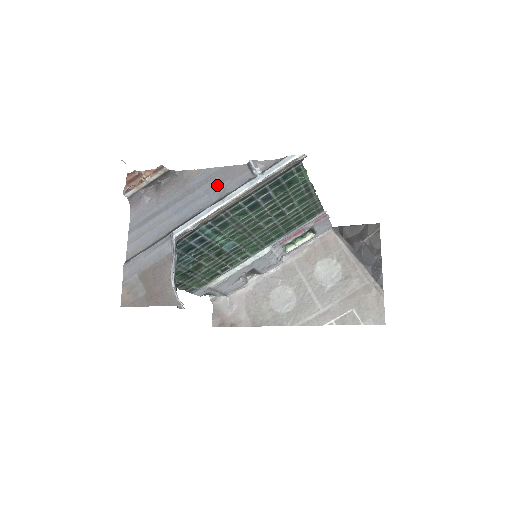
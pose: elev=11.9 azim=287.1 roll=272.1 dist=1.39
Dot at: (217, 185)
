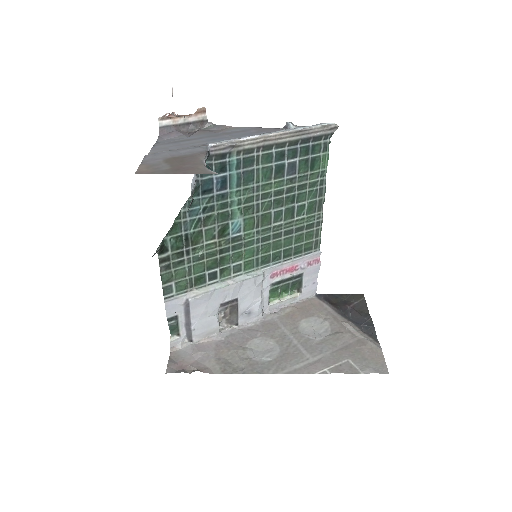
Dot at: (254, 133)
